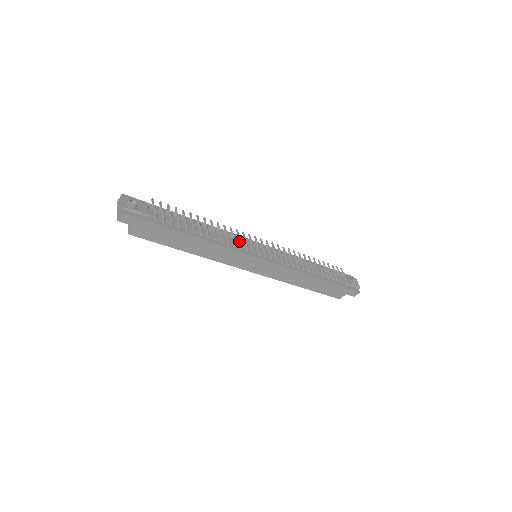
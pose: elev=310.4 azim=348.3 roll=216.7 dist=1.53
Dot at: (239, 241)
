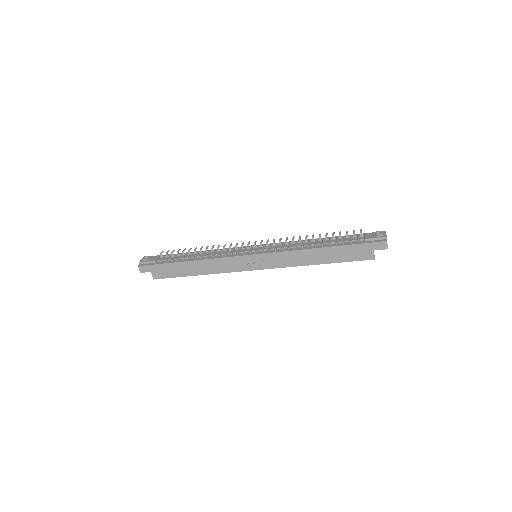
Dot at: (232, 250)
